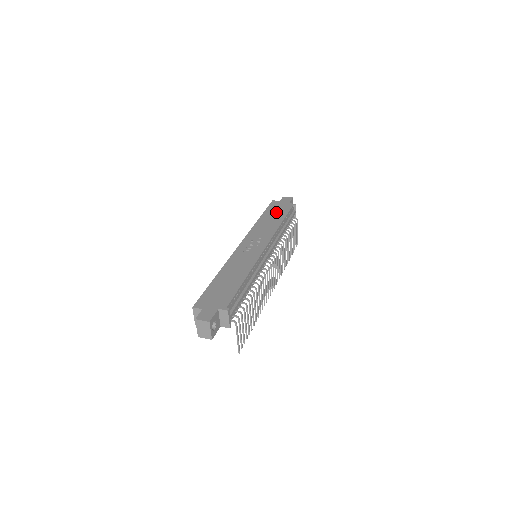
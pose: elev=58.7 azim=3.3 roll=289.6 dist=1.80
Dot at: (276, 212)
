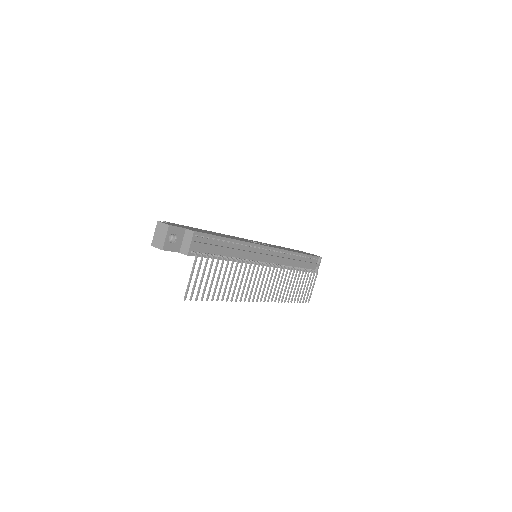
Dot at: (298, 251)
